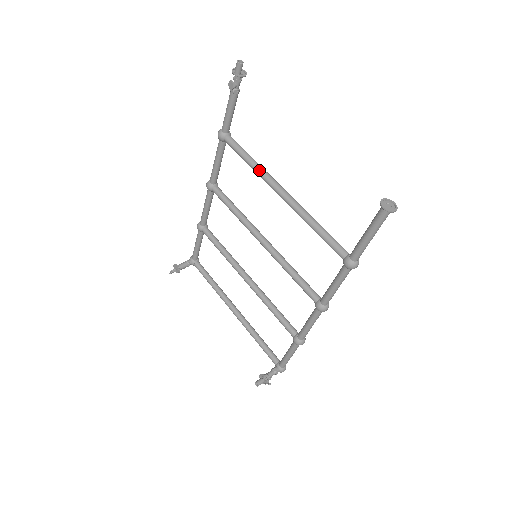
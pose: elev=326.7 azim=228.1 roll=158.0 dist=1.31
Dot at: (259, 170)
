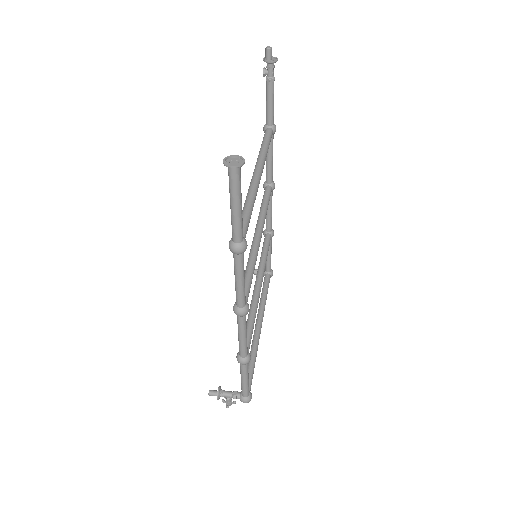
Dot at: (259, 155)
